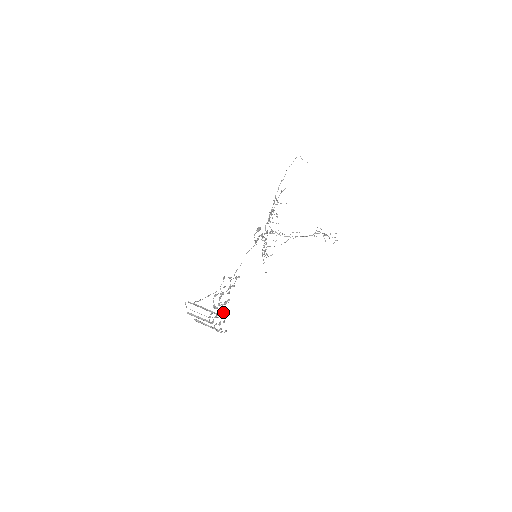
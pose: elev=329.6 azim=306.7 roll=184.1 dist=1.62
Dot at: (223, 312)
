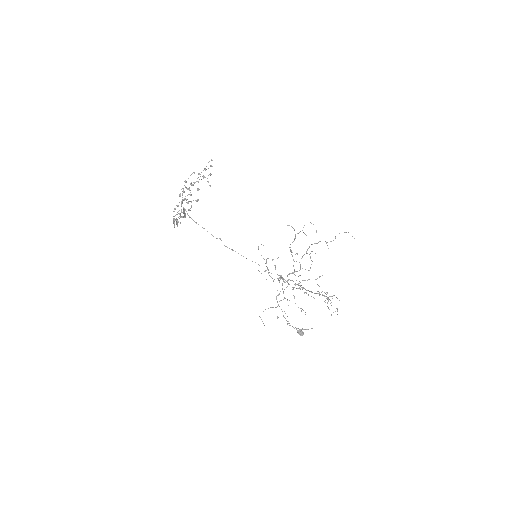
Dot at: (187, 199)
